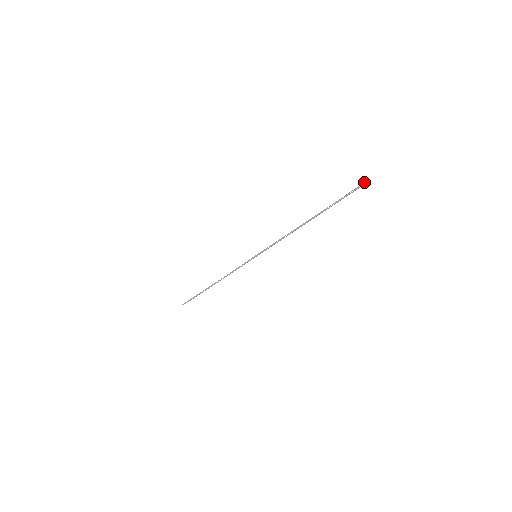
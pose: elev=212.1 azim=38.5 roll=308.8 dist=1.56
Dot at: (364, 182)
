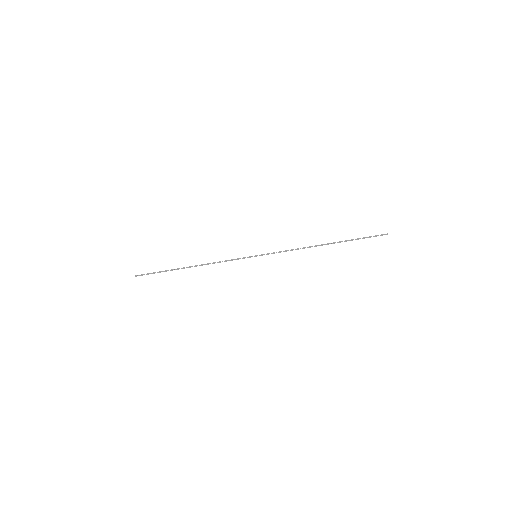
Dot at: occluded
